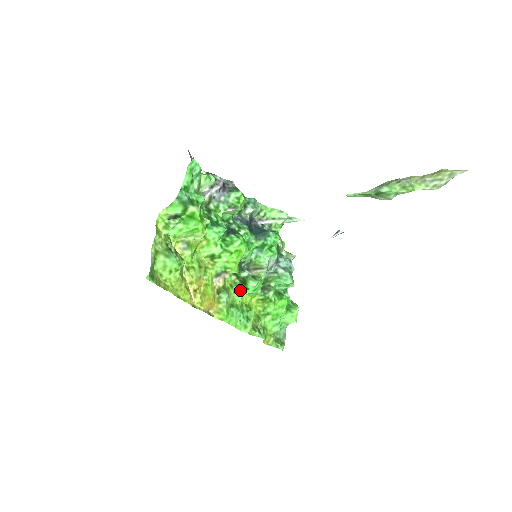
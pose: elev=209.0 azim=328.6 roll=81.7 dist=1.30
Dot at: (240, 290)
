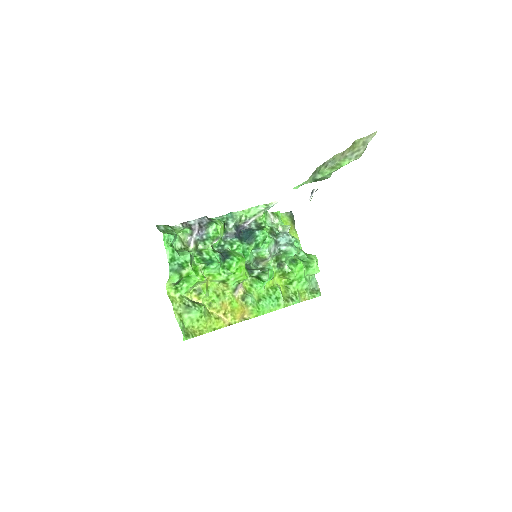
Dot at: (259, 284)
